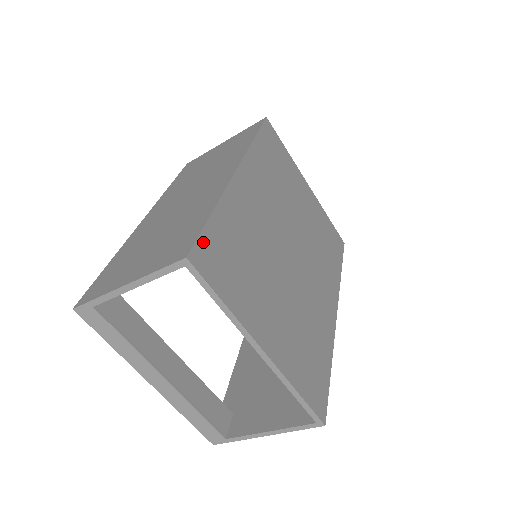
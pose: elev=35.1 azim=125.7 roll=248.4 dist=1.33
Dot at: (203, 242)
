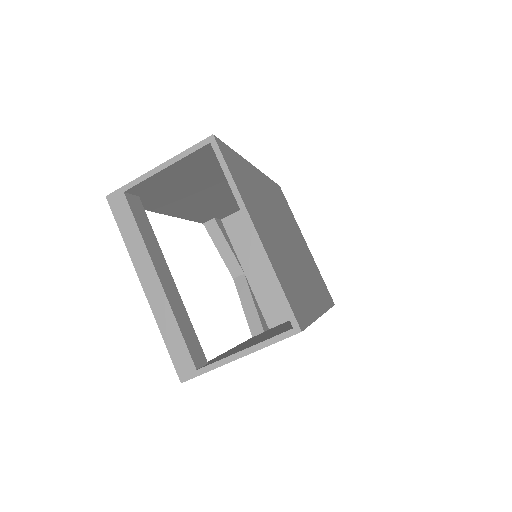
Dot at: (225, 147)
